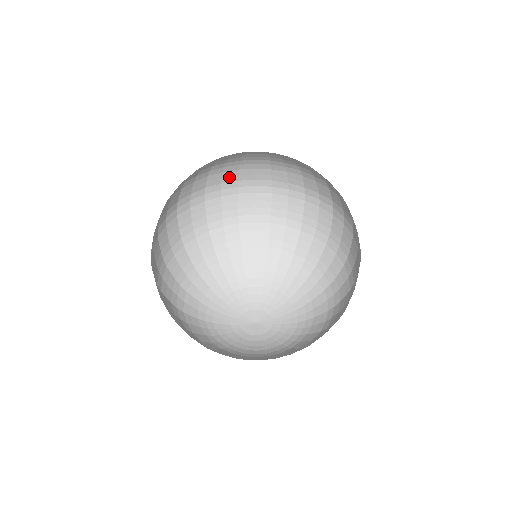
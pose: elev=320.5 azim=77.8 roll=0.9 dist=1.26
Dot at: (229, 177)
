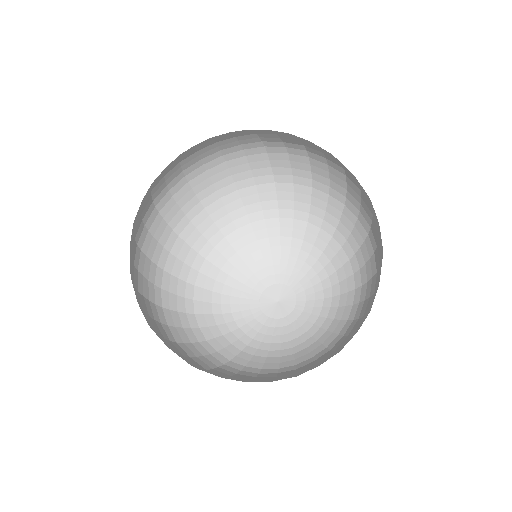
Dot at: (145, 207)
